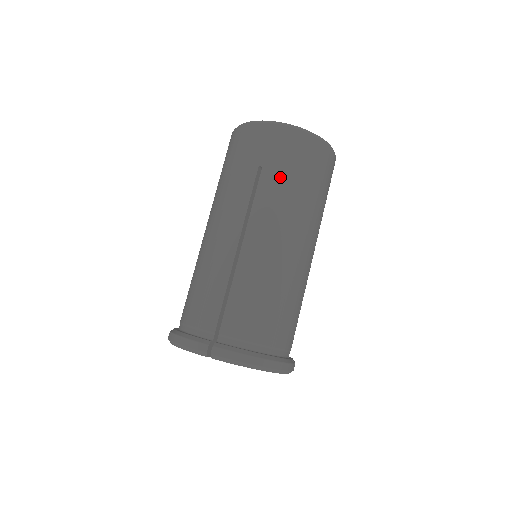
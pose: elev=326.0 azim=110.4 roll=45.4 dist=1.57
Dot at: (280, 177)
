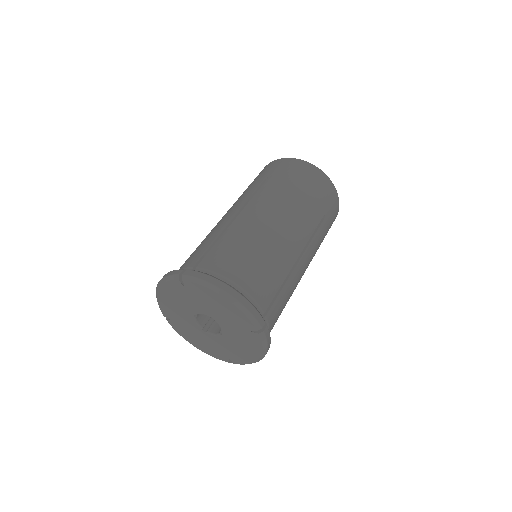
Dot at: (281, 182)
